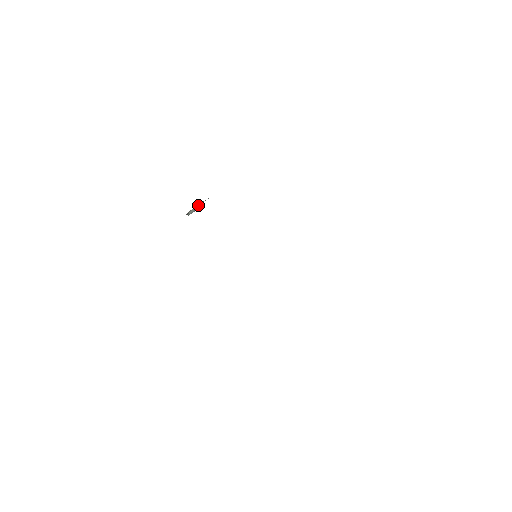
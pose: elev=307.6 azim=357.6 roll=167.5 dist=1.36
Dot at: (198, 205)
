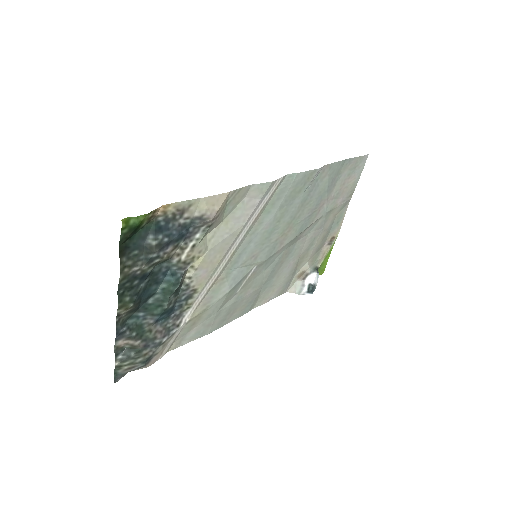
Dot at: (304, 281)
